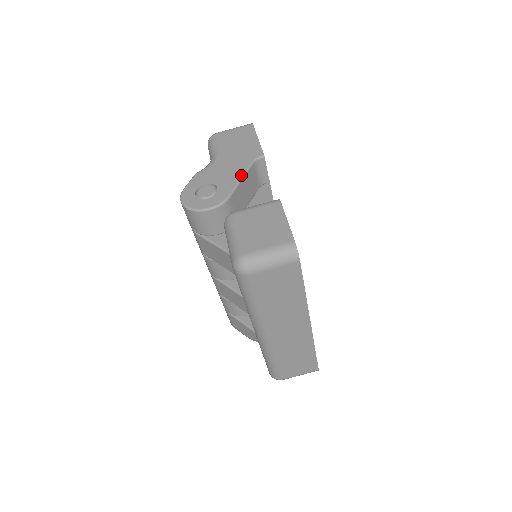
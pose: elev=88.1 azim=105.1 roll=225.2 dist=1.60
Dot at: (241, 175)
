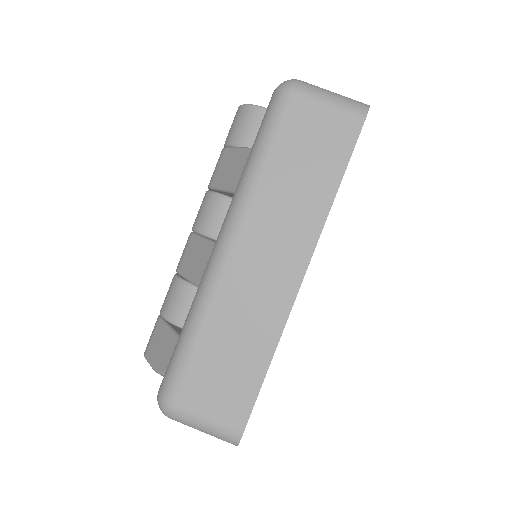
Dot at: occluded
